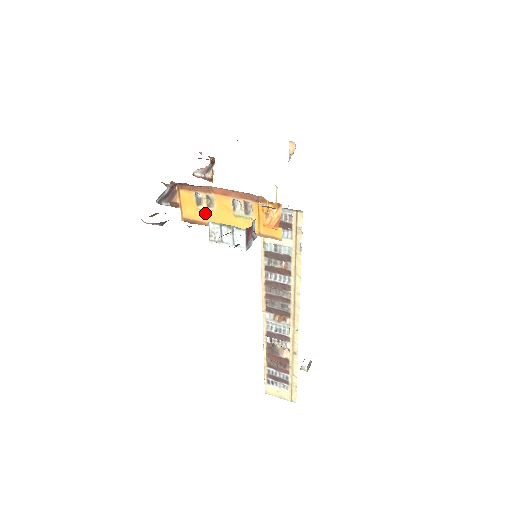
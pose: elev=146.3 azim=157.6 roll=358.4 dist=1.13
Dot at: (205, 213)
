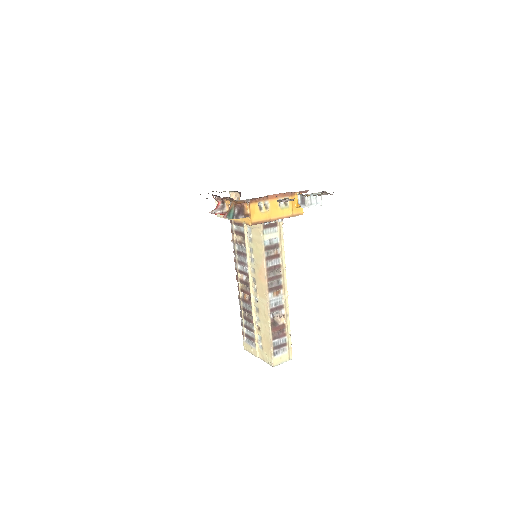
Dot at: (264, 214)
